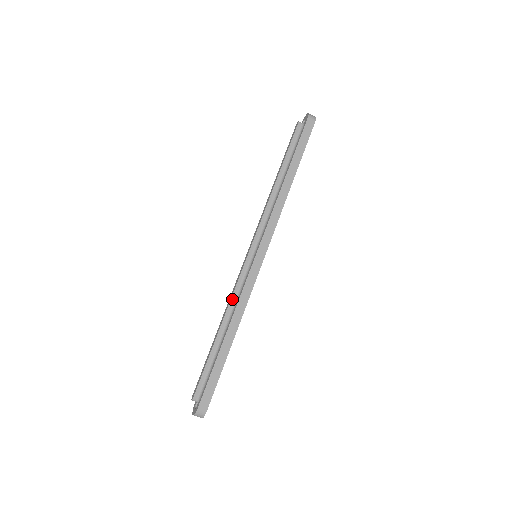
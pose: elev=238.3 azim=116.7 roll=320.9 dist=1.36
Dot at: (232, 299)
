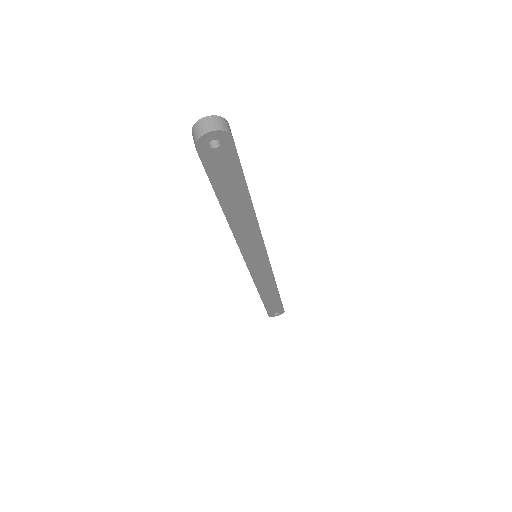
Dot at: occluded
